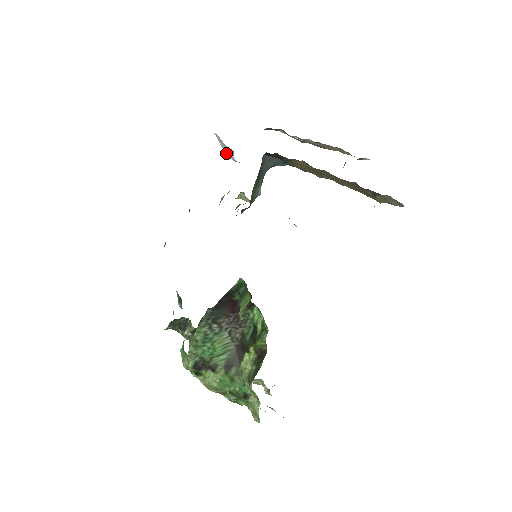
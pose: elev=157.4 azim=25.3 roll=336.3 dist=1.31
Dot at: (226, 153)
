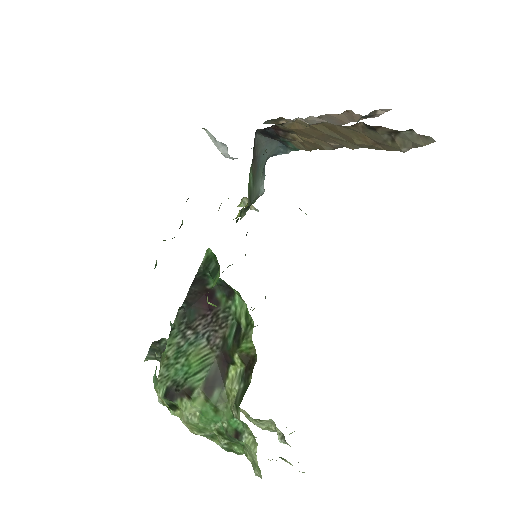
Dot at: (221, 152)
